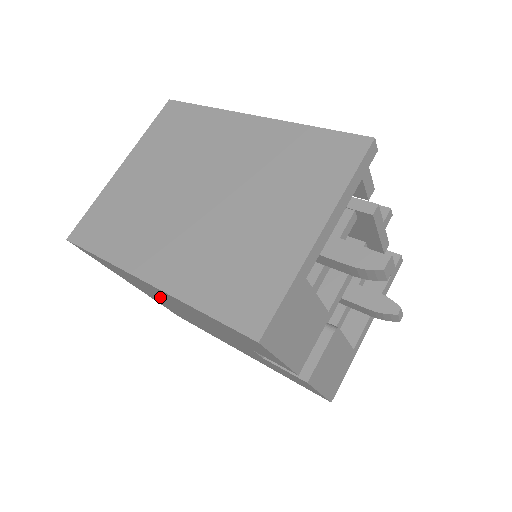
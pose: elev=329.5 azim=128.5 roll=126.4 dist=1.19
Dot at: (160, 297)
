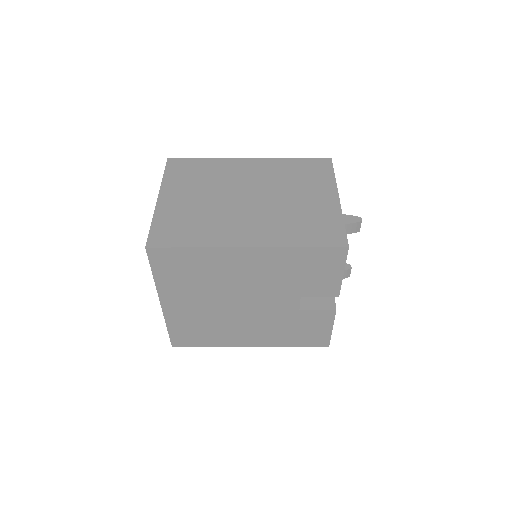
Dot at: (218, 285)
